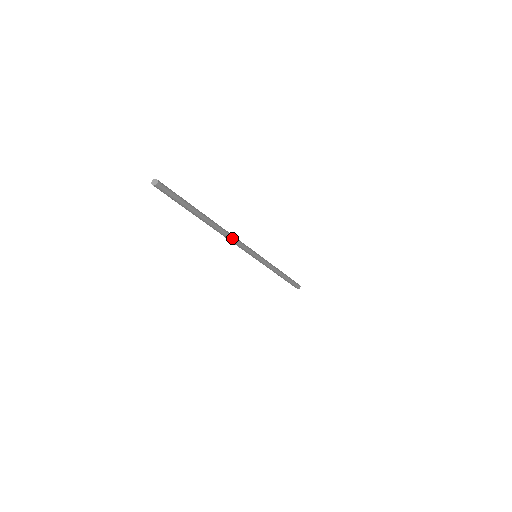
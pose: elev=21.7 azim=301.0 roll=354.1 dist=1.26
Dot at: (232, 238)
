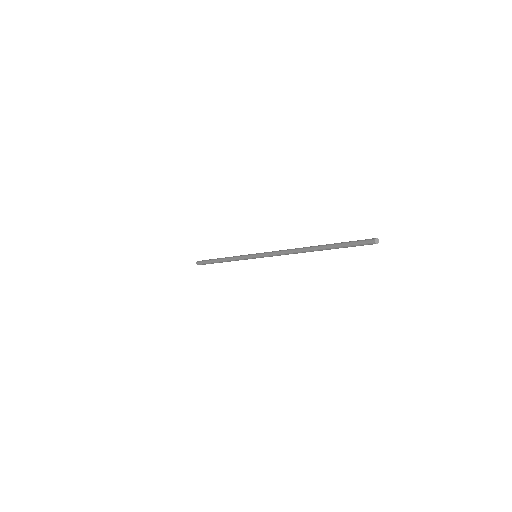
Dot at: (291, 253)
